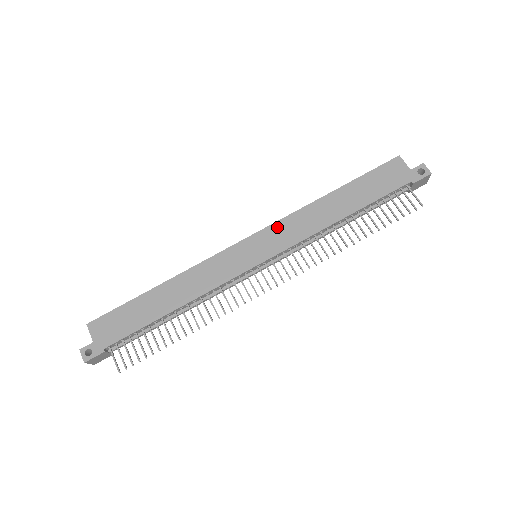
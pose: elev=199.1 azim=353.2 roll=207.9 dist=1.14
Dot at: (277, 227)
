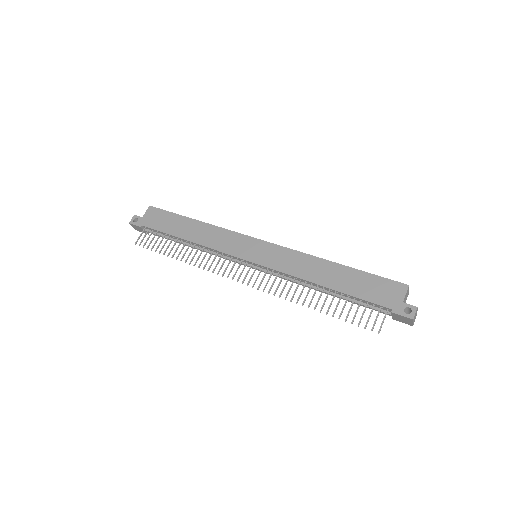
Dot at: (282, 251)
